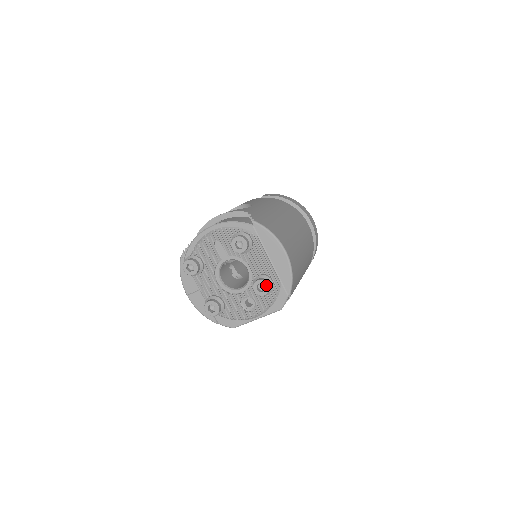
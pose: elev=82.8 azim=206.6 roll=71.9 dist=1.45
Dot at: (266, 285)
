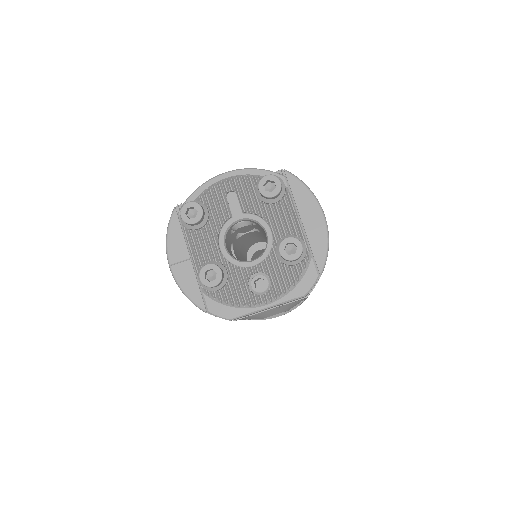
Dot at: (299, 245)
